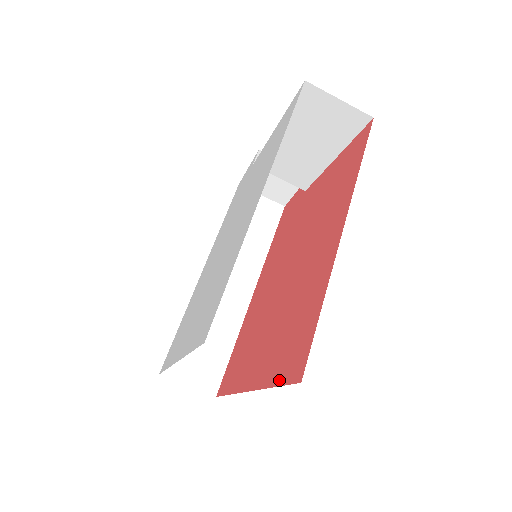
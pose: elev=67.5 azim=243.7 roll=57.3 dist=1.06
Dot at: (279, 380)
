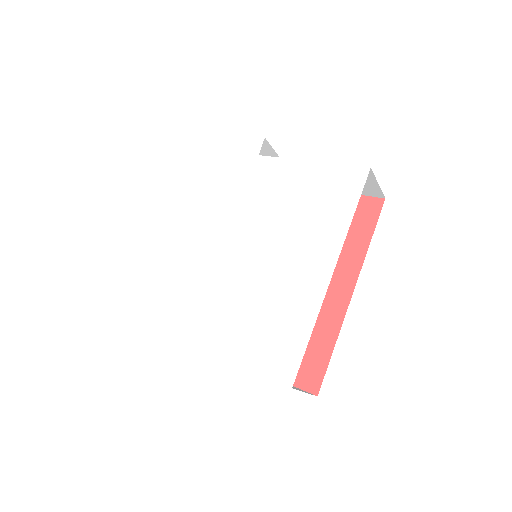
Dot at: occluded
